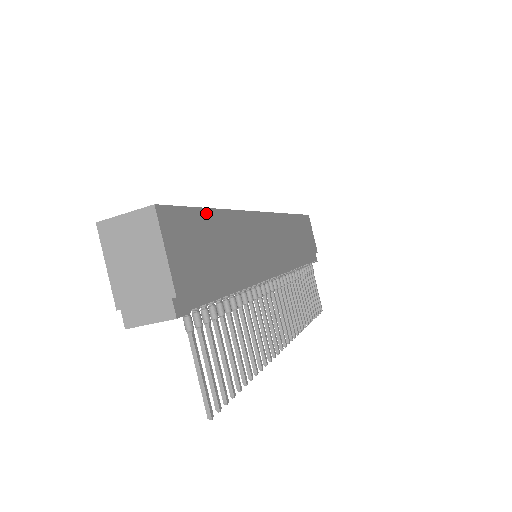
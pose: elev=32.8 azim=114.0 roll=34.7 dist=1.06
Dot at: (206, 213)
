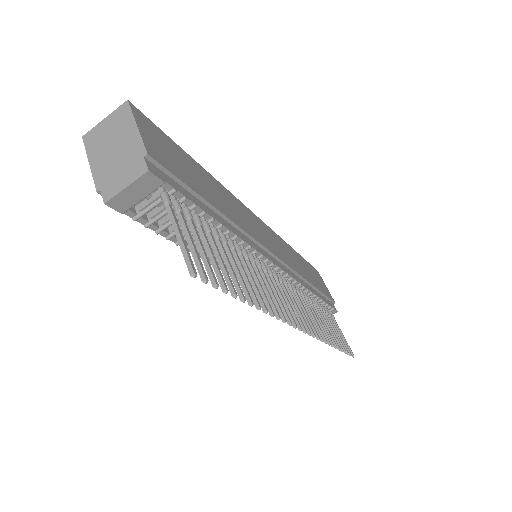
Dot at: (185, 153)
